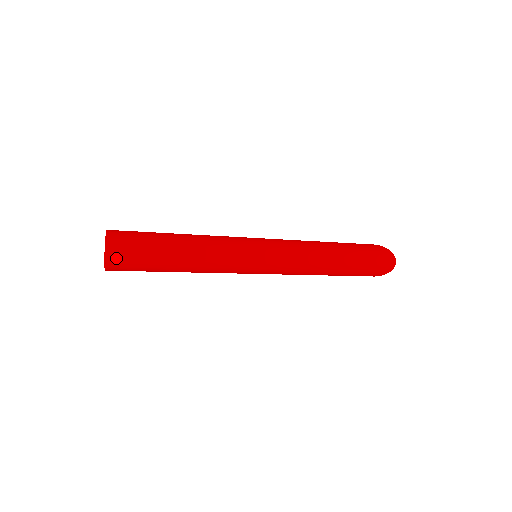
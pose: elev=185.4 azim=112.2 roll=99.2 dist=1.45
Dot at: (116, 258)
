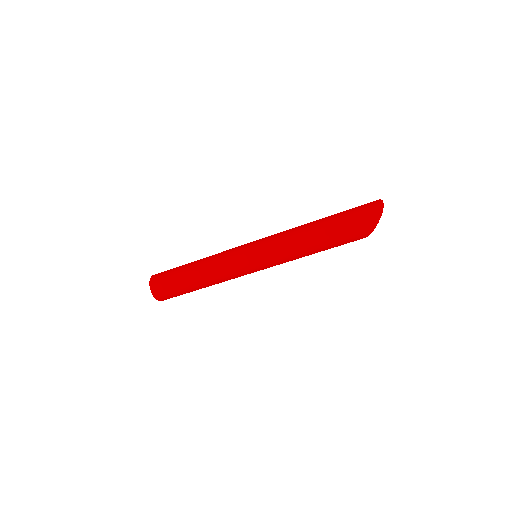
Dot at: (154, 282)
